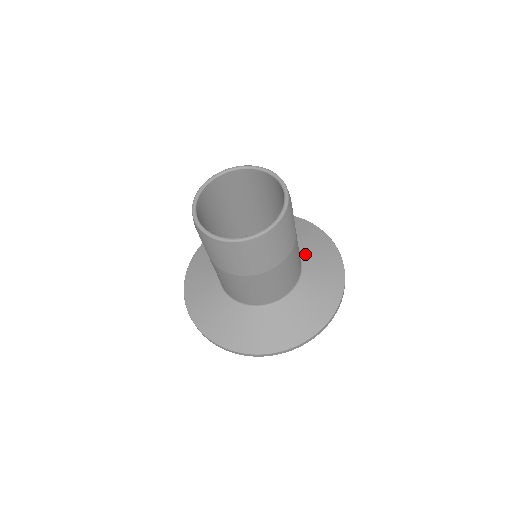
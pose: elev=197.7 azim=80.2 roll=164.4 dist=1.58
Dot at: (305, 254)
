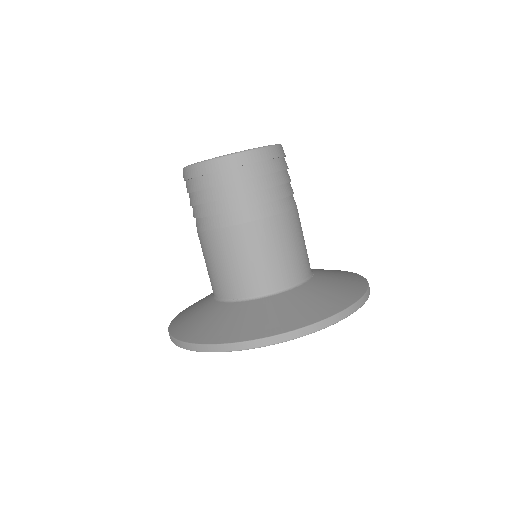
Dot at: (308, 286)
